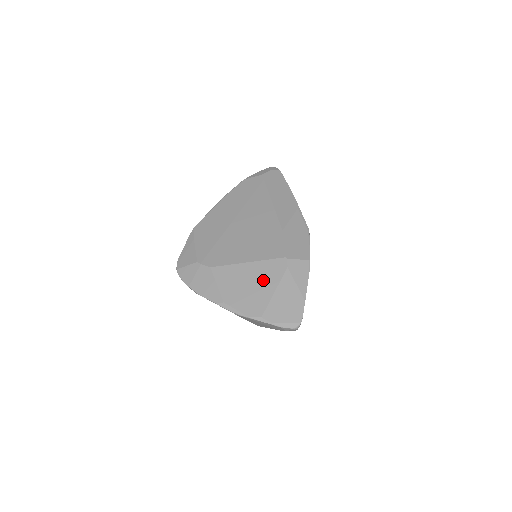
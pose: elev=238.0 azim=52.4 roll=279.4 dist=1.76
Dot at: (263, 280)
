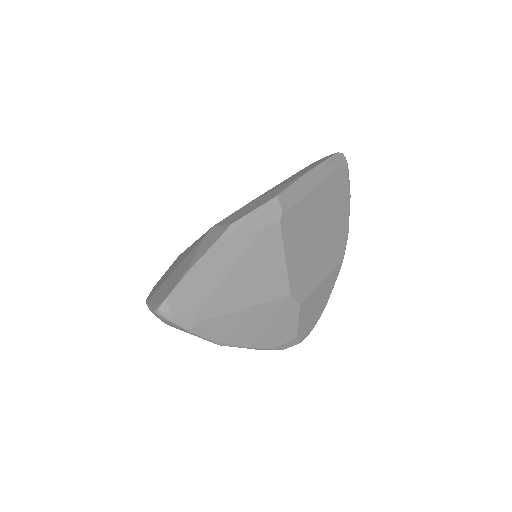
Dot at: (183, 257)
